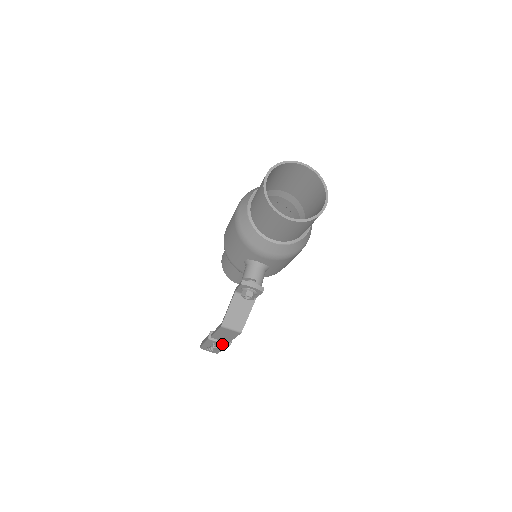
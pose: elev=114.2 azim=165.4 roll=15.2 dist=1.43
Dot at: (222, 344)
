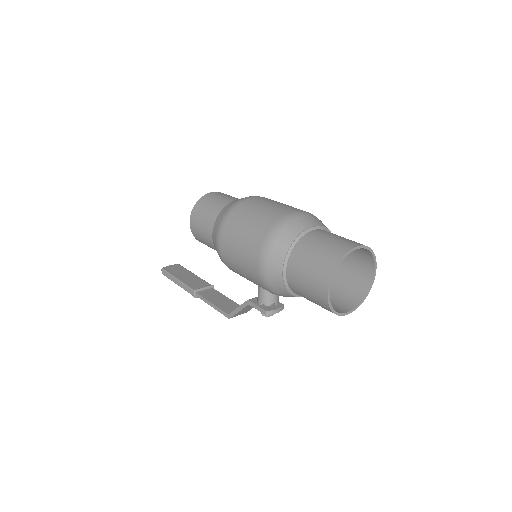
Dot at: occluded
